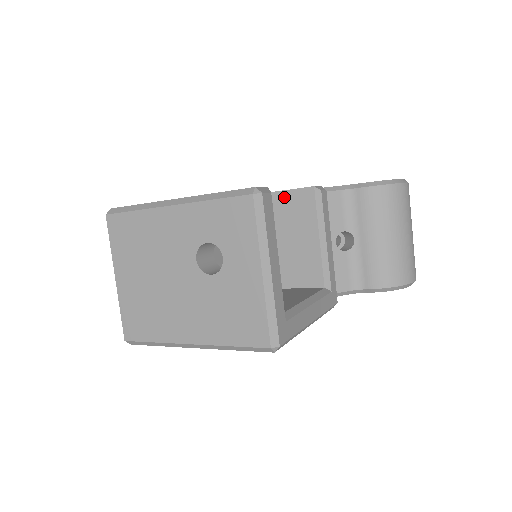
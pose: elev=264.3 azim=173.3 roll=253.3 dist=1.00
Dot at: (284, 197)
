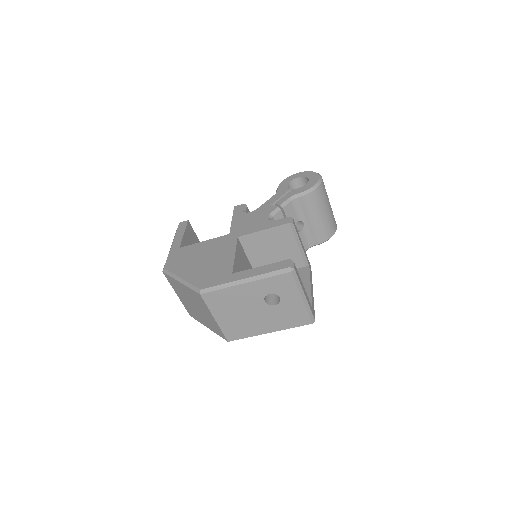
Dot at: (272, 231)
